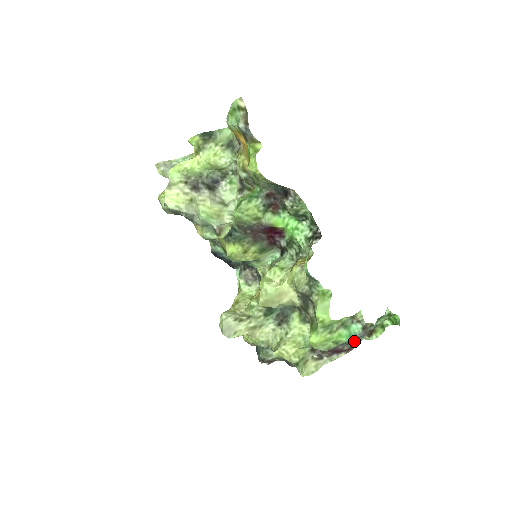
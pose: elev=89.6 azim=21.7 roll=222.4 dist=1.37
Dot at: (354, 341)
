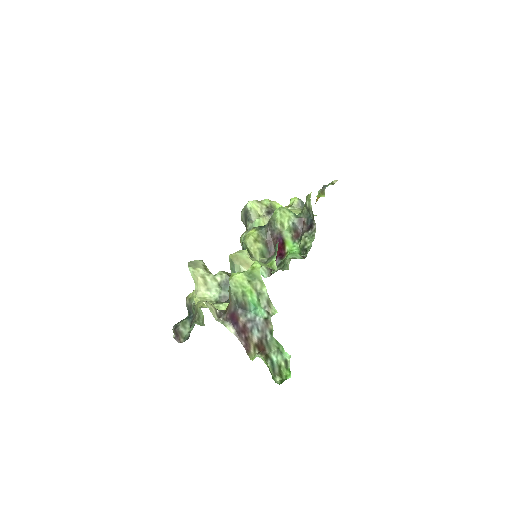
Dot at: (251, 322)
